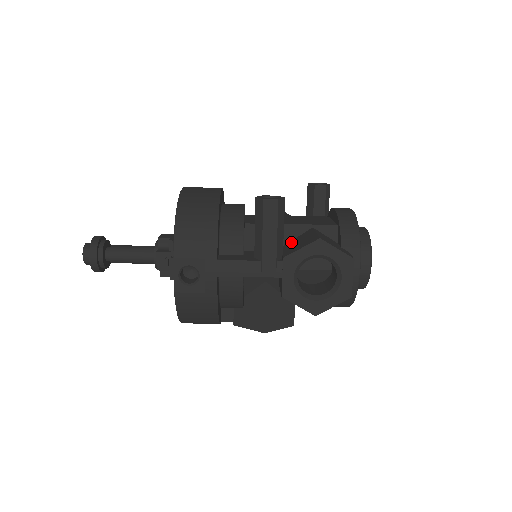
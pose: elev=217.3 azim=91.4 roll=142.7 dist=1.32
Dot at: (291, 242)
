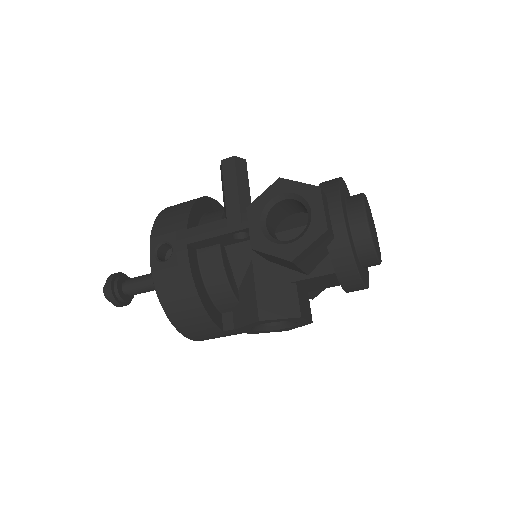
Dot at: occluded
